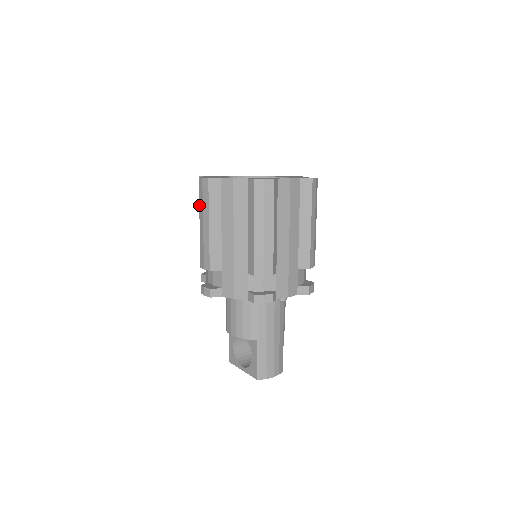
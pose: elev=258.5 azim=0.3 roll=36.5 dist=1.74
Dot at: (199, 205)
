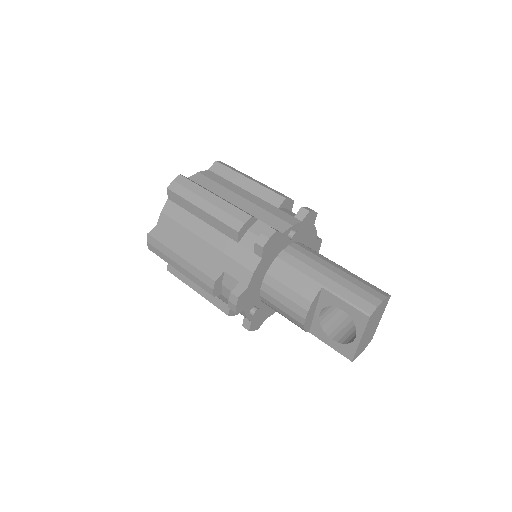
Dot at: occluded
